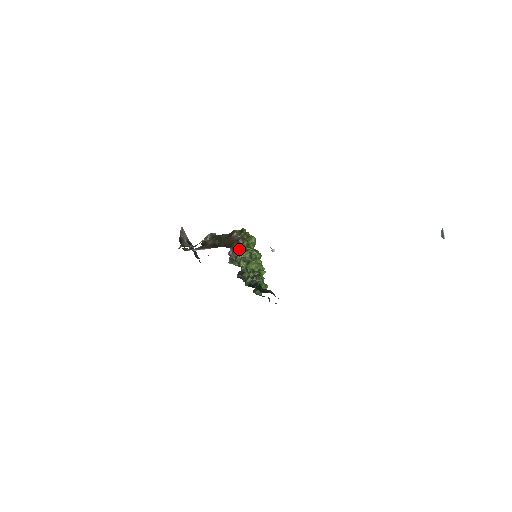
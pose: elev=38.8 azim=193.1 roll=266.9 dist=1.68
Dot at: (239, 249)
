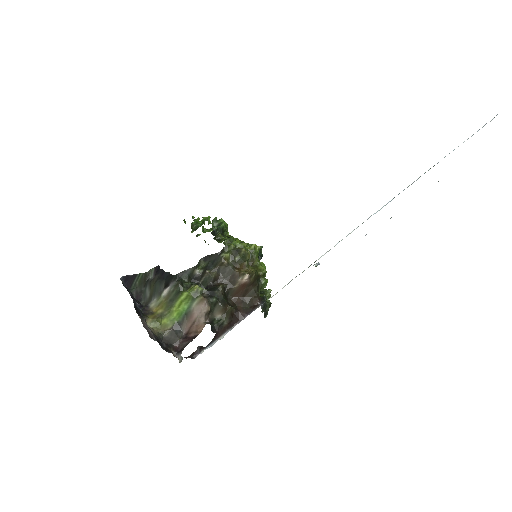
Dot at: occluded
